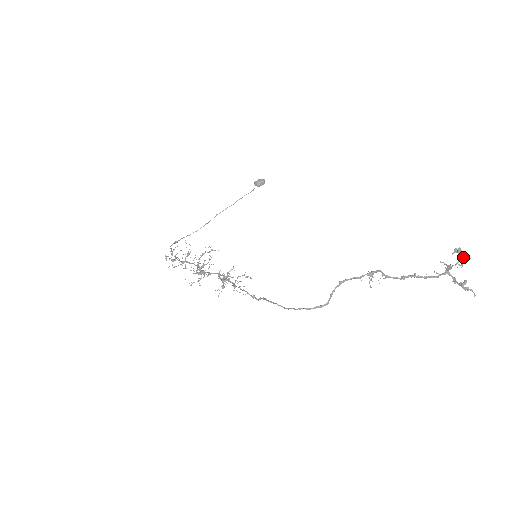
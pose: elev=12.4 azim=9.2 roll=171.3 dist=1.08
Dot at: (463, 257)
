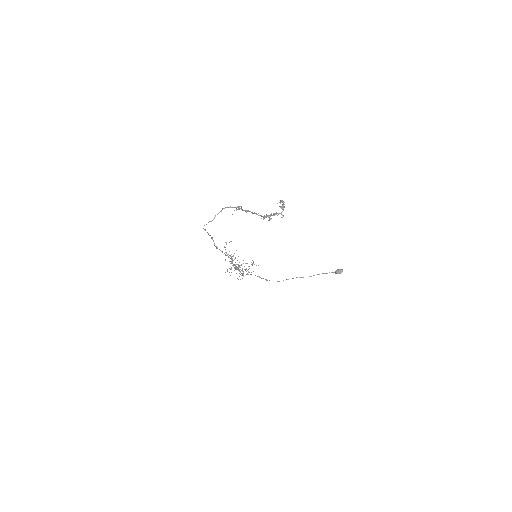
Dot at: (282, 206)
